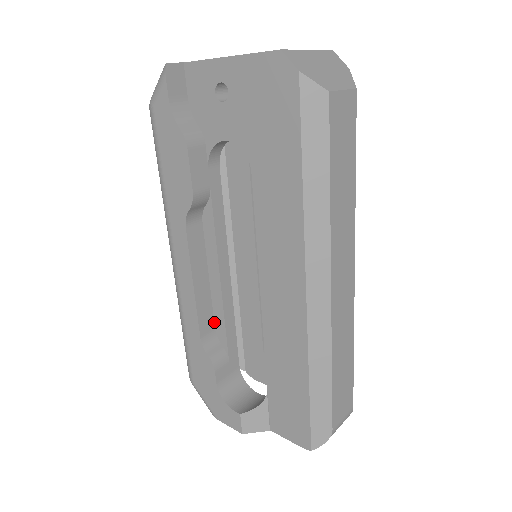
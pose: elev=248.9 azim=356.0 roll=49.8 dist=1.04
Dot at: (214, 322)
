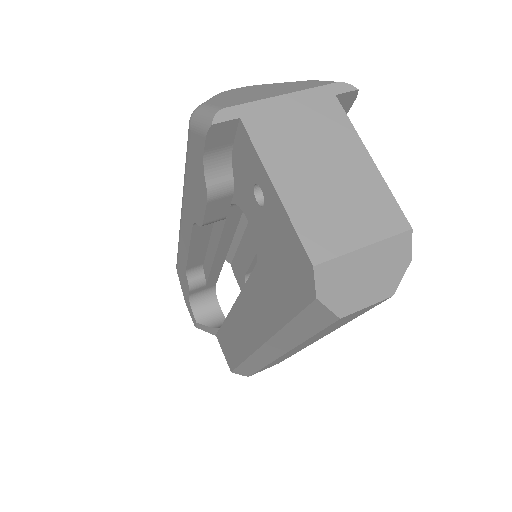
Dot at: (204, 261)
